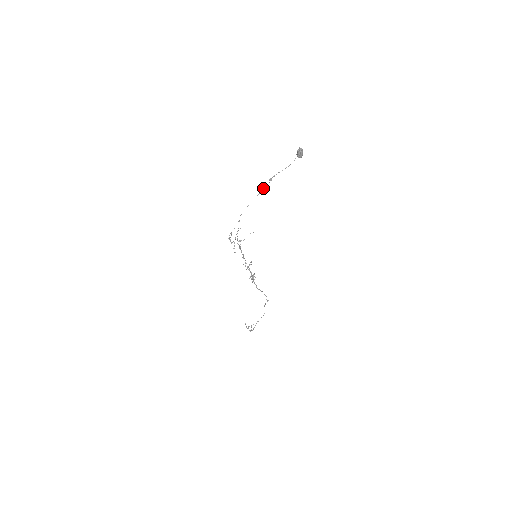
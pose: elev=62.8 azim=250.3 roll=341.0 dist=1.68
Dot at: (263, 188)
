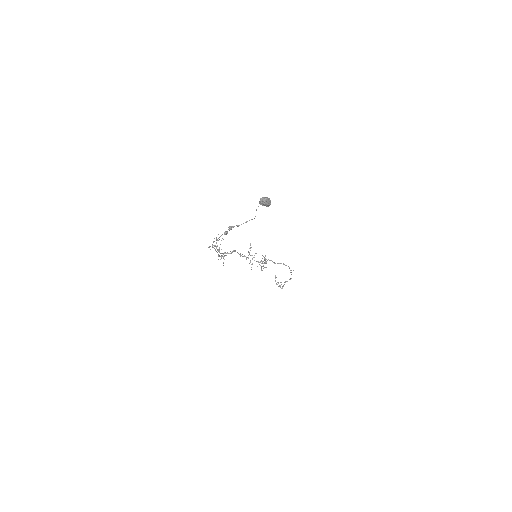
Dot at: (225, 231)
